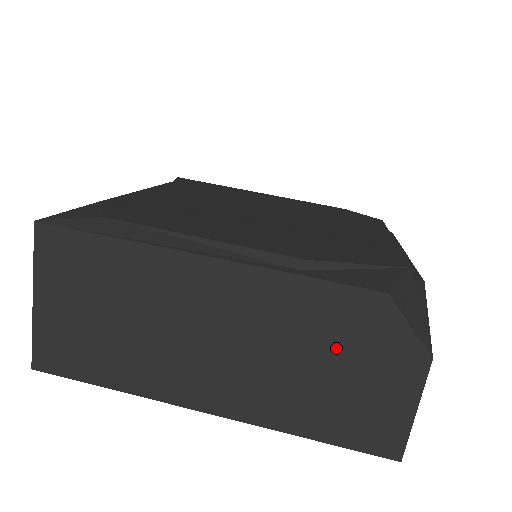
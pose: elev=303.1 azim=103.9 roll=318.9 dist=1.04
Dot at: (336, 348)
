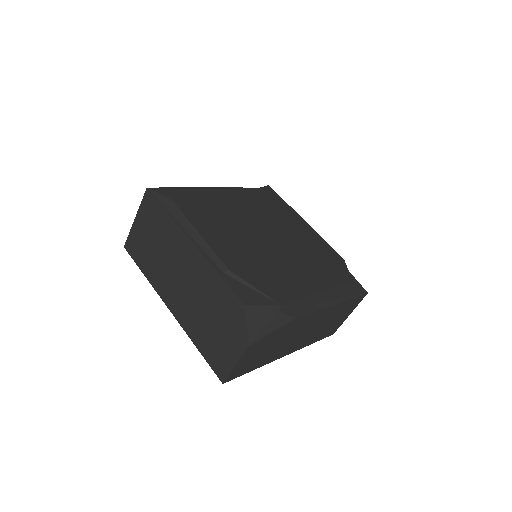
Dot at: (219, 315)
